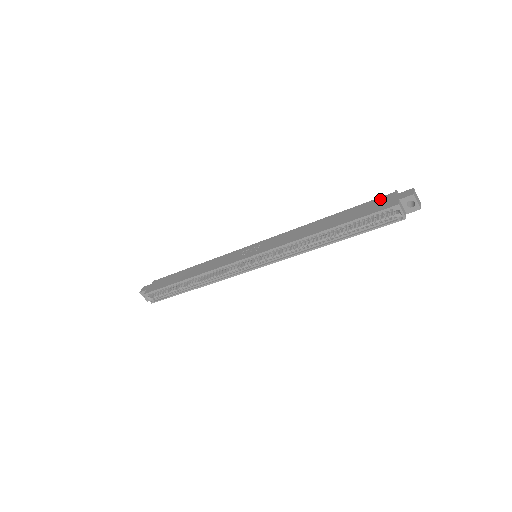
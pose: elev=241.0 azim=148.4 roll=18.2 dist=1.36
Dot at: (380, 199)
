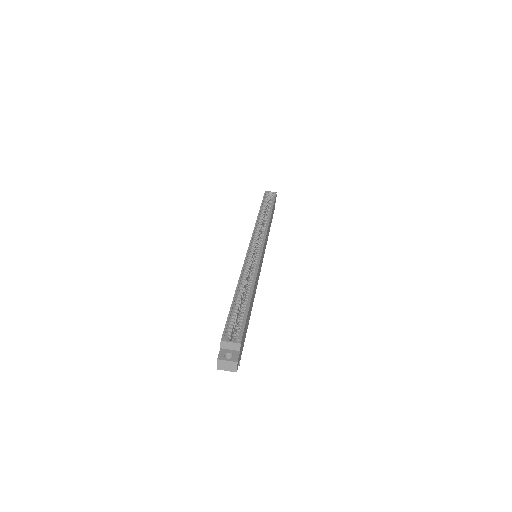
Dot at: occluded
